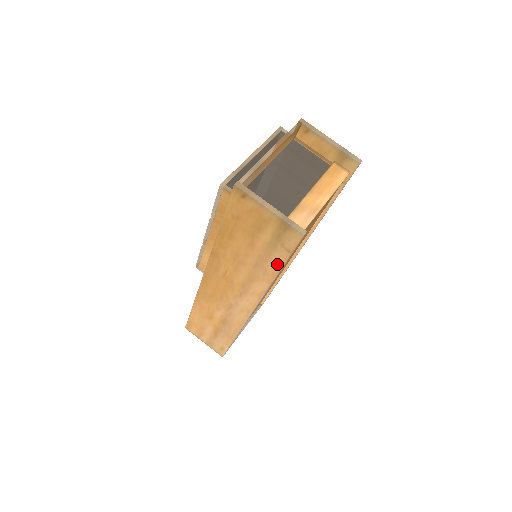
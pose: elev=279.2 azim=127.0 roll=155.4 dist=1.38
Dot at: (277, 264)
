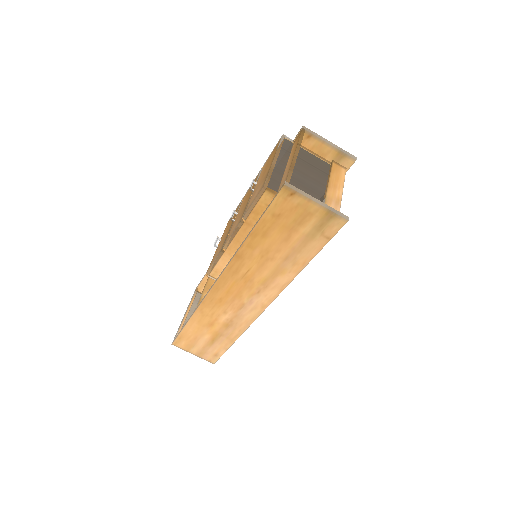
Dot at: (311, 253)
